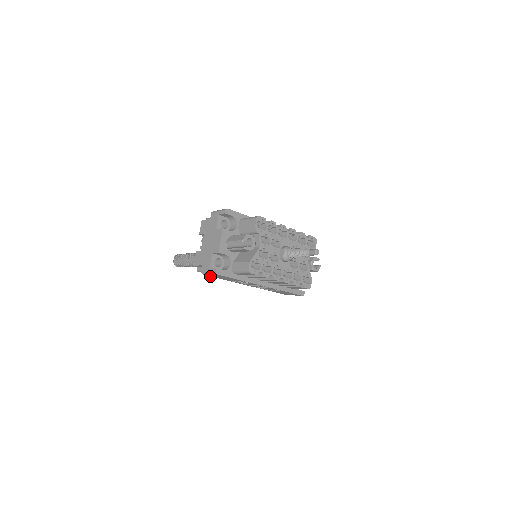
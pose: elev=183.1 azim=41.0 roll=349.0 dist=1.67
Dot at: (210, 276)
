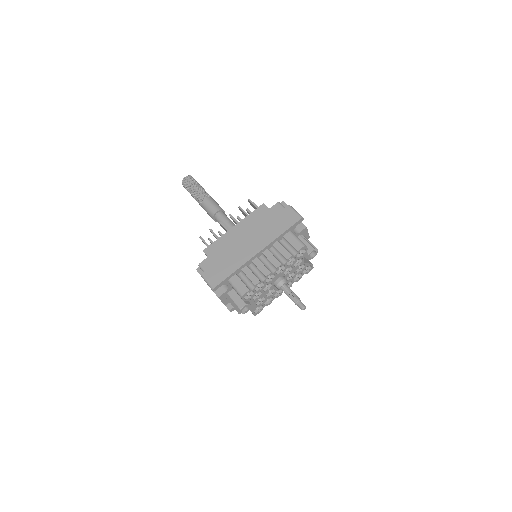
Dot at: occluded
